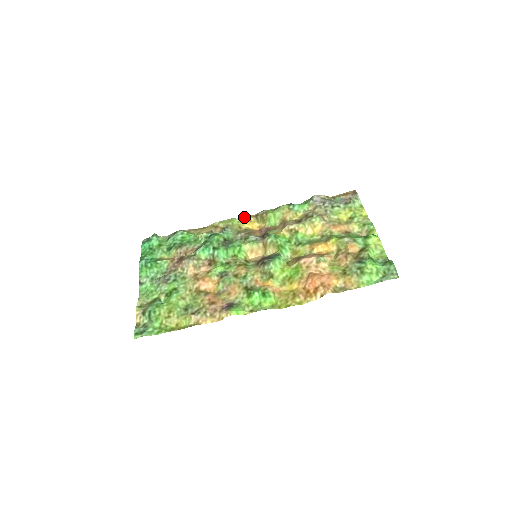
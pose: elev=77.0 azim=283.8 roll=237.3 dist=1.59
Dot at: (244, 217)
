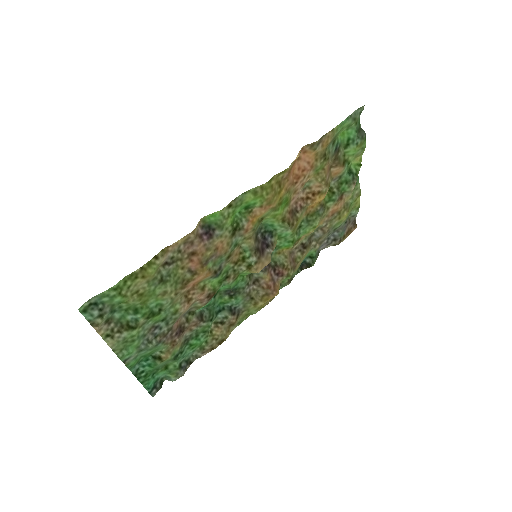
Dot at: occluded
